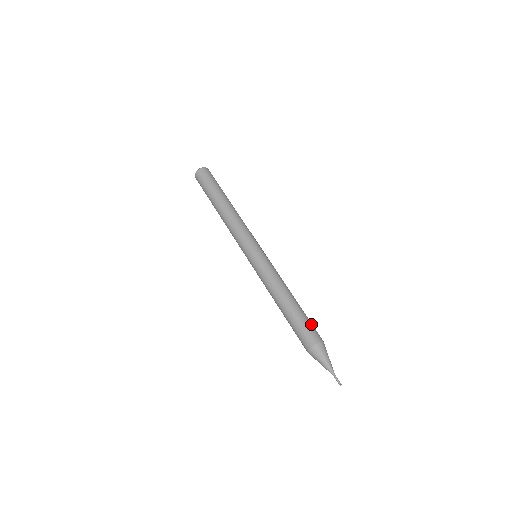
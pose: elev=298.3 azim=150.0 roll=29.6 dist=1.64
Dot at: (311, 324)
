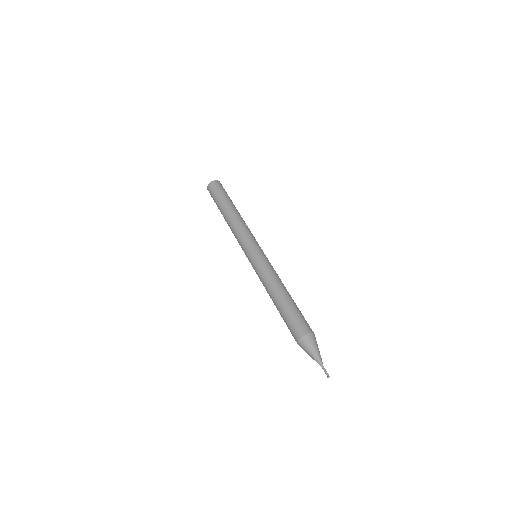
Dot at: (297, 318)
